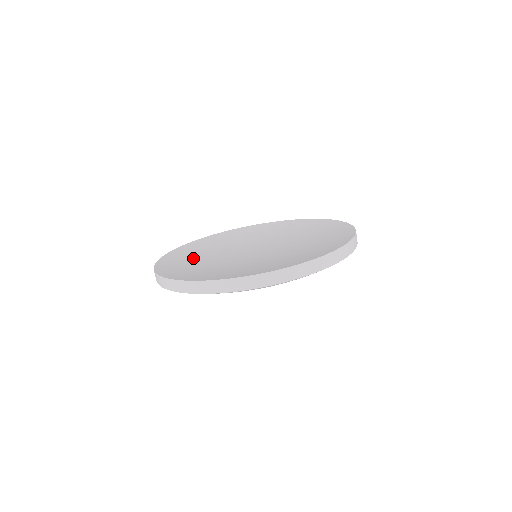
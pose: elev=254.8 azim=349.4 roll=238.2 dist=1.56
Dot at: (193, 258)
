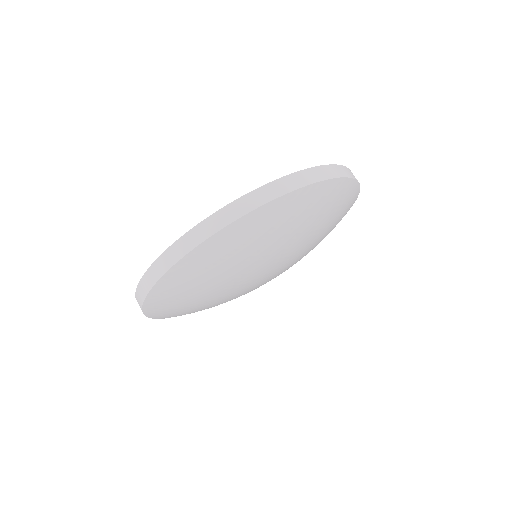
Dot at: occluded
